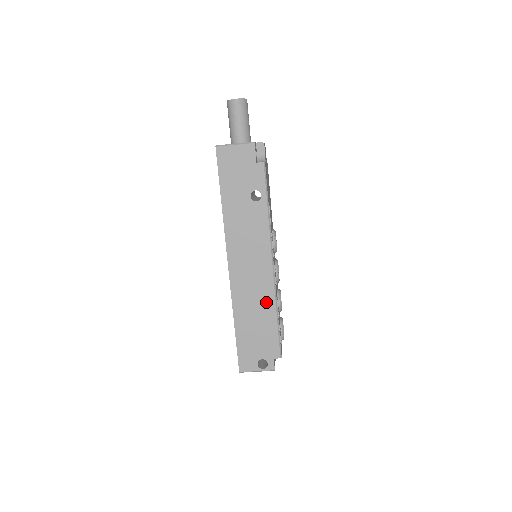
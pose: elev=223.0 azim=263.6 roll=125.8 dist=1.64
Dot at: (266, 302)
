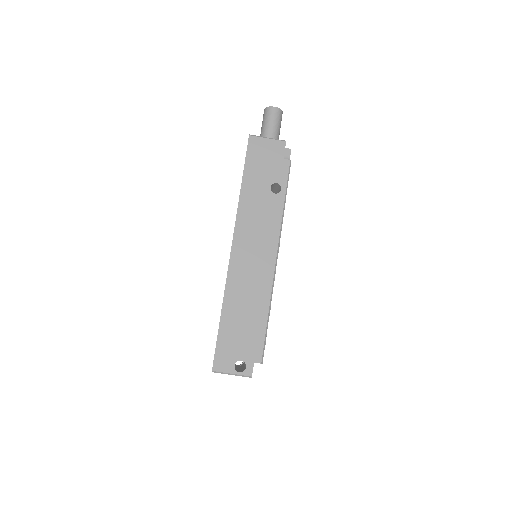
Dot at: (261, 296)
